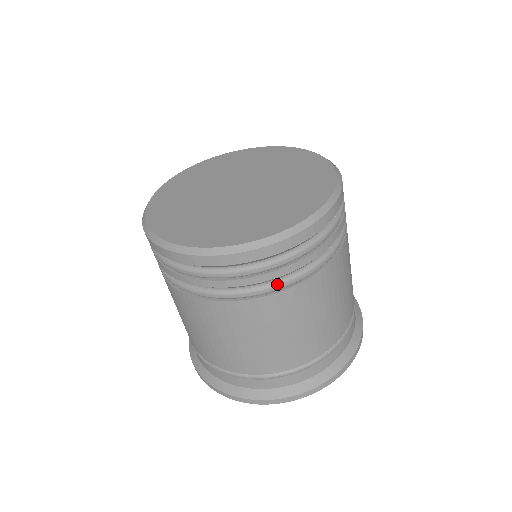
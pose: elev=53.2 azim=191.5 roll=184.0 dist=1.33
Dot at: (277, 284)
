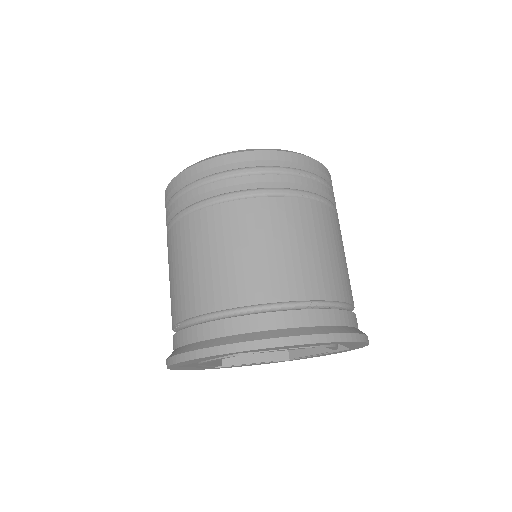
Dot at: (239, 192)
